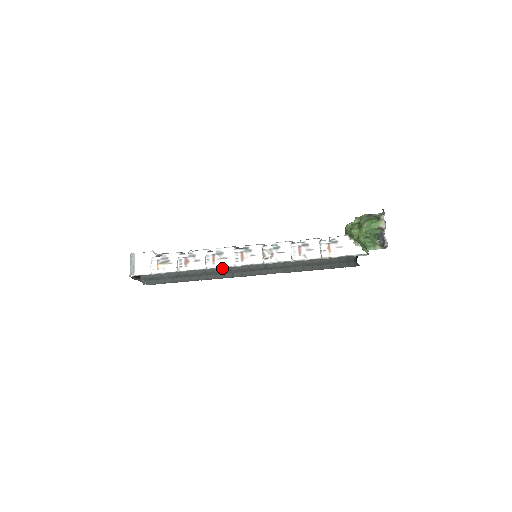
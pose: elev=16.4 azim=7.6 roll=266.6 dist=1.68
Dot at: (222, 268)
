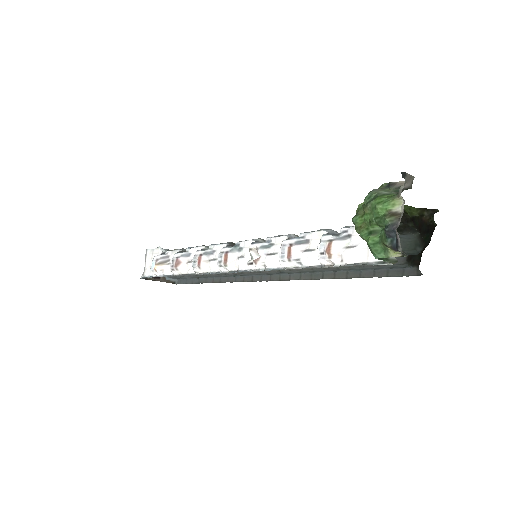
Dot at: occluded
